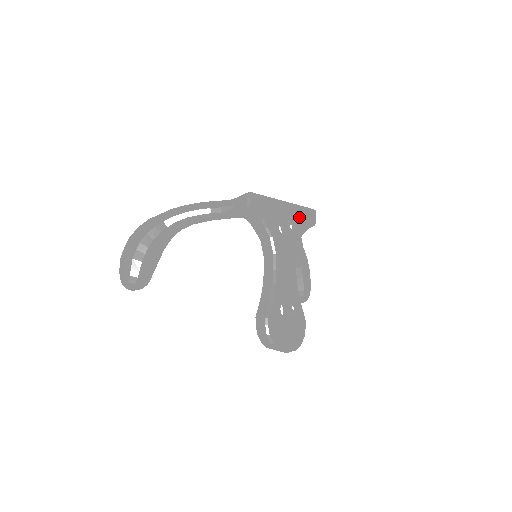
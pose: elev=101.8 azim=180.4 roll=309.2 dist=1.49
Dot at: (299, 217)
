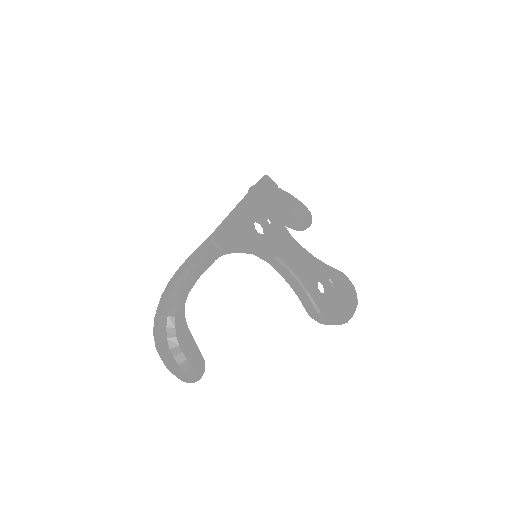
Dot at: (262, 201)
